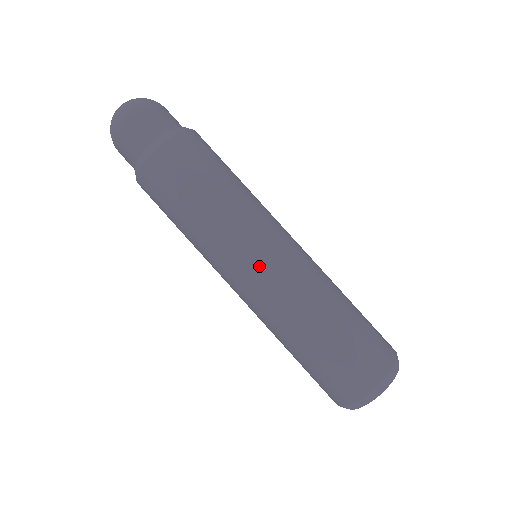
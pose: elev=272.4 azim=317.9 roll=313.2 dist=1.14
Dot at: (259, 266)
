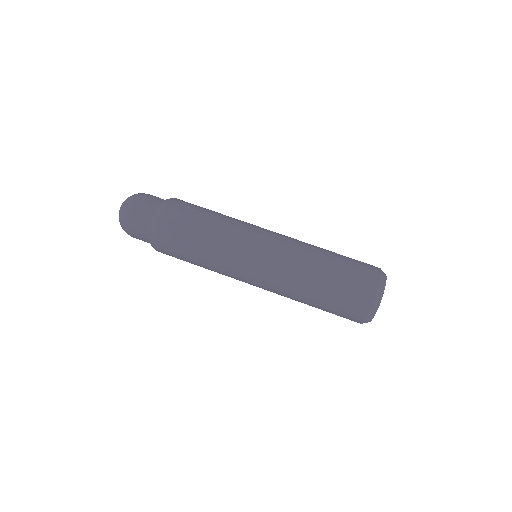
Dot at: (270, 233)
